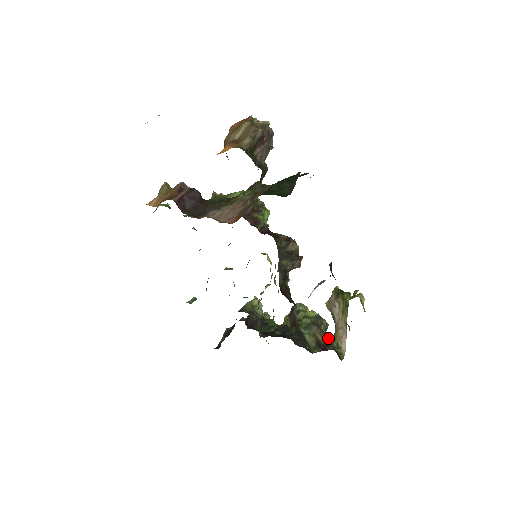
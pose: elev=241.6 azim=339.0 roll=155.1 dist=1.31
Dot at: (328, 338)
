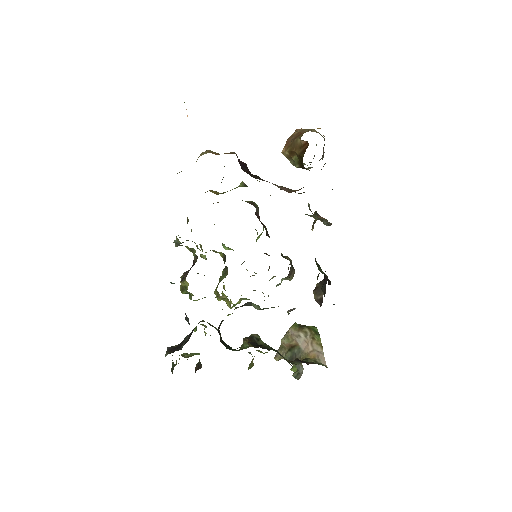
Dot at: occluded
